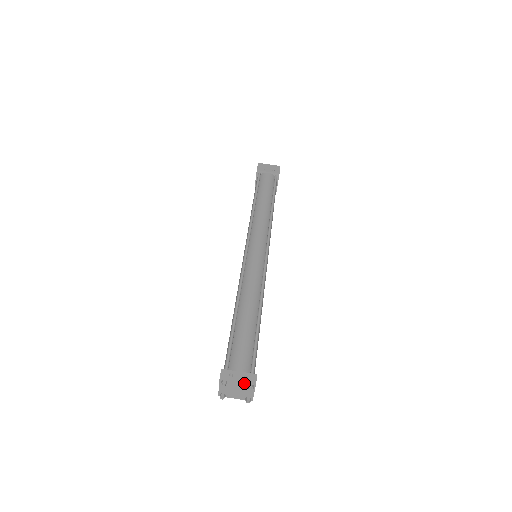
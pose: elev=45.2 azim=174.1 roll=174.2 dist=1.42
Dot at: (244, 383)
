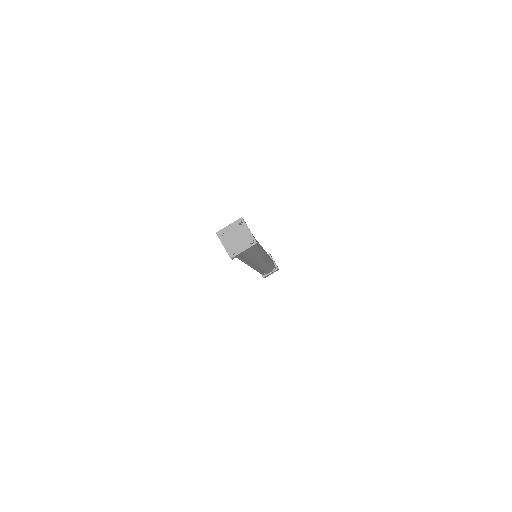
Dot at: (250, 236)
